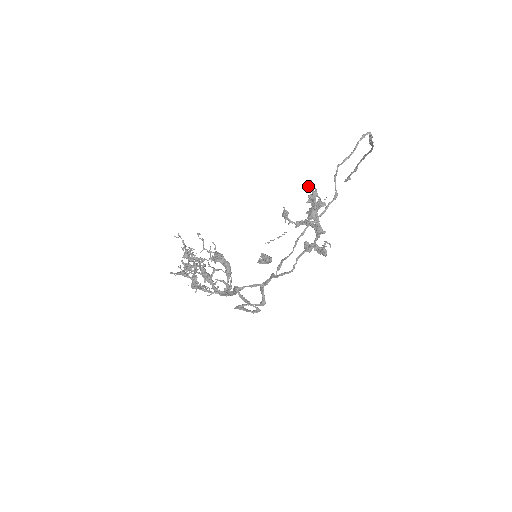
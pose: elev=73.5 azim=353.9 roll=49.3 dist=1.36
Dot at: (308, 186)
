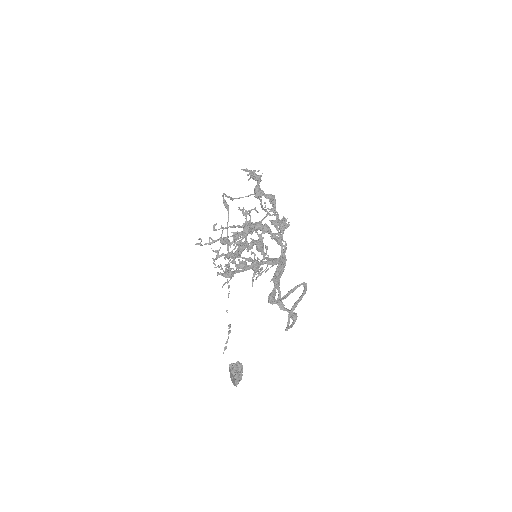
Dot at: (245, 169)
